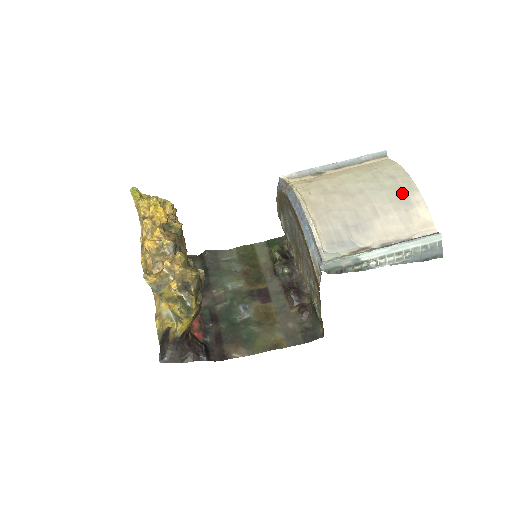
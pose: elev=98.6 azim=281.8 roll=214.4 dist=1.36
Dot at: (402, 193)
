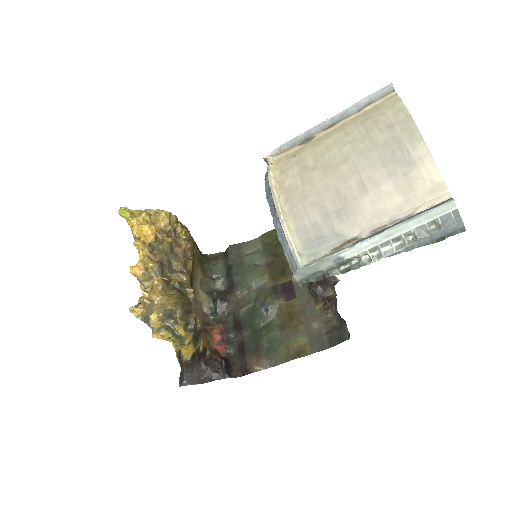
Dot at: (399, 149)
